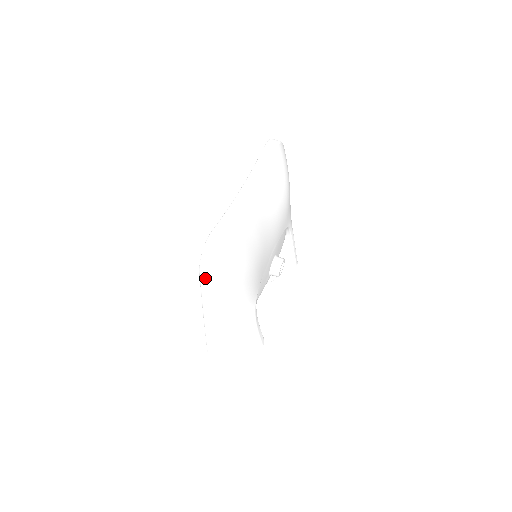
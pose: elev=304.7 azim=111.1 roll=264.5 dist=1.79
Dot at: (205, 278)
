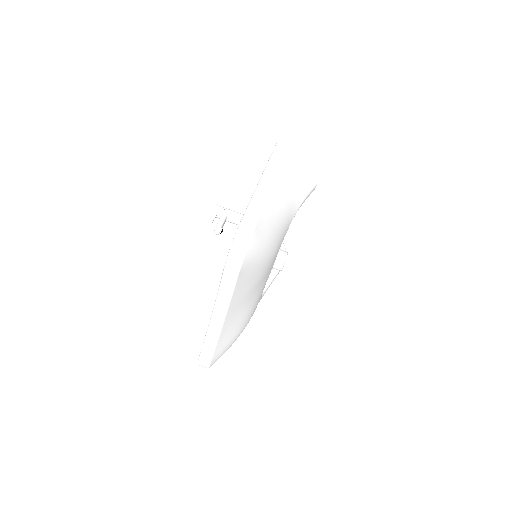
Dot at: occluded
